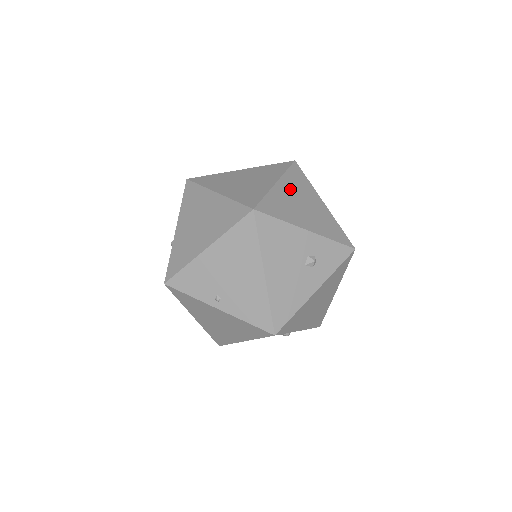
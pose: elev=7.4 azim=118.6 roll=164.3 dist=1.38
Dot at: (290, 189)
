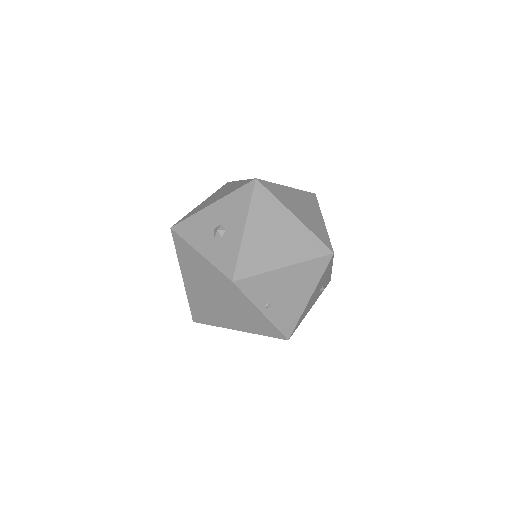
Dot at: occluded
